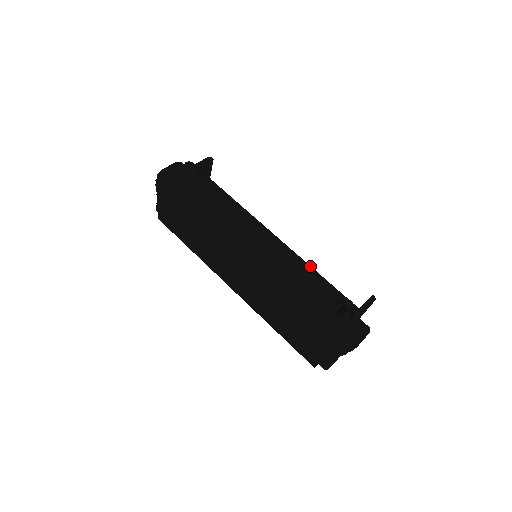
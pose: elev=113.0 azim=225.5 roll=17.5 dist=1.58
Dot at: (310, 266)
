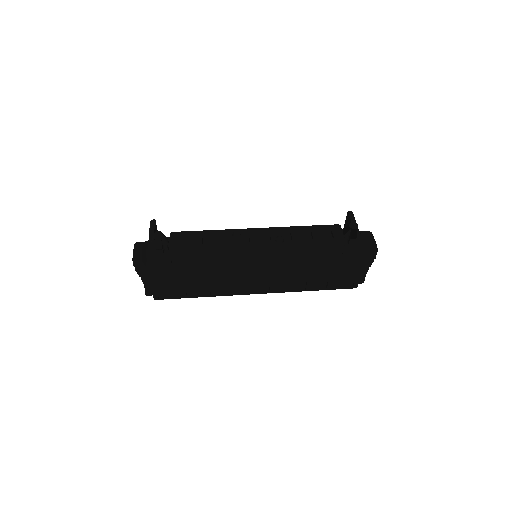
Dot at: (306, 226)
